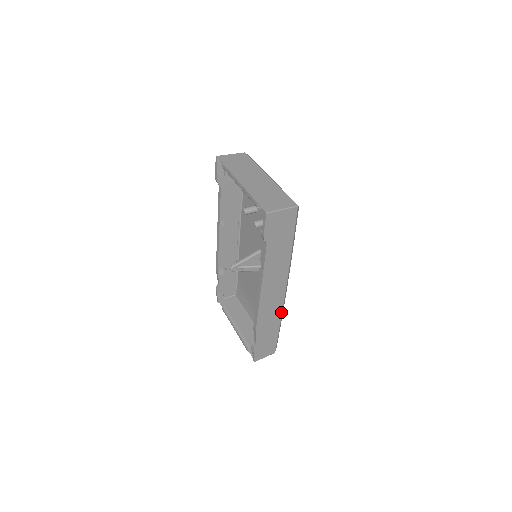
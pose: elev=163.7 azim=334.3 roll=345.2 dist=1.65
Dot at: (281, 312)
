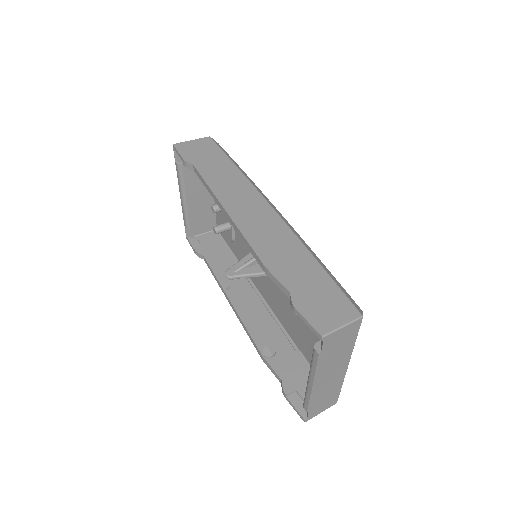
Dot at: (295, 237)
